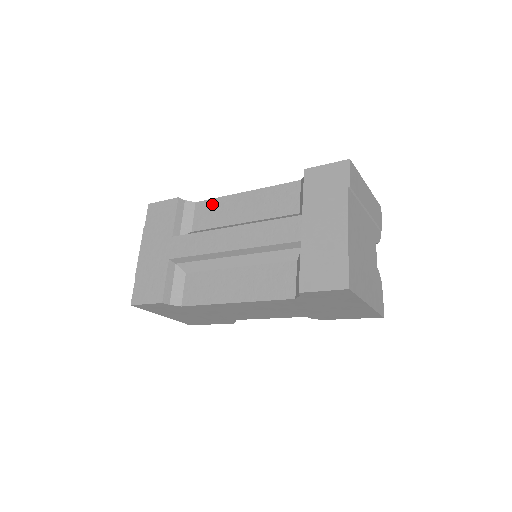
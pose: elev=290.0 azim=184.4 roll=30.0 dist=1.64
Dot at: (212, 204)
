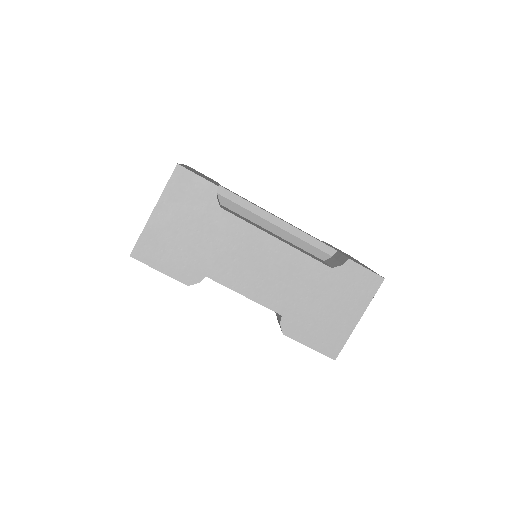
Dot at: occluded
